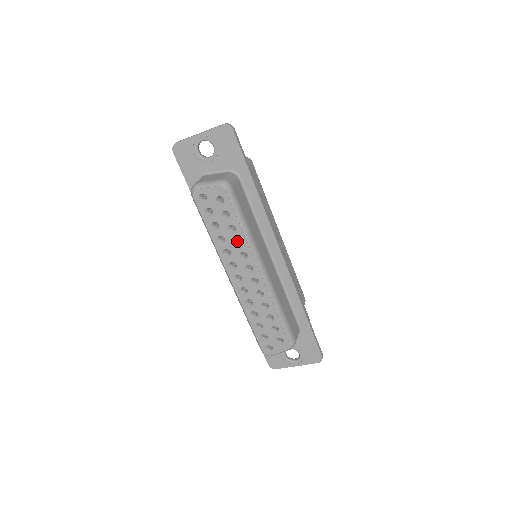
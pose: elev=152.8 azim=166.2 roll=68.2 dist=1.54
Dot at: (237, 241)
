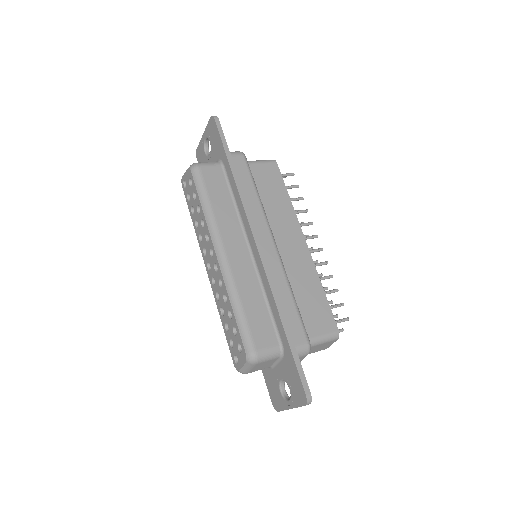
Dot at: occluded
